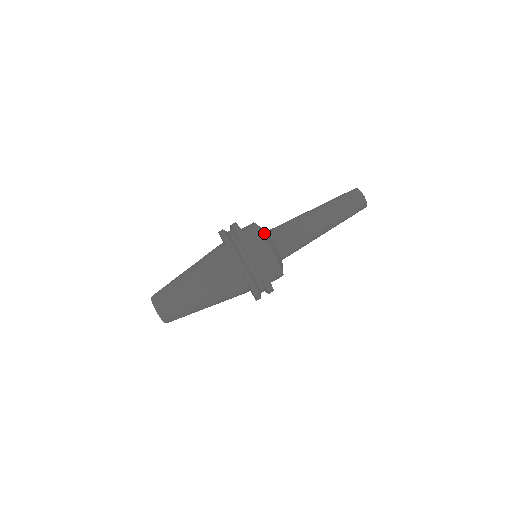
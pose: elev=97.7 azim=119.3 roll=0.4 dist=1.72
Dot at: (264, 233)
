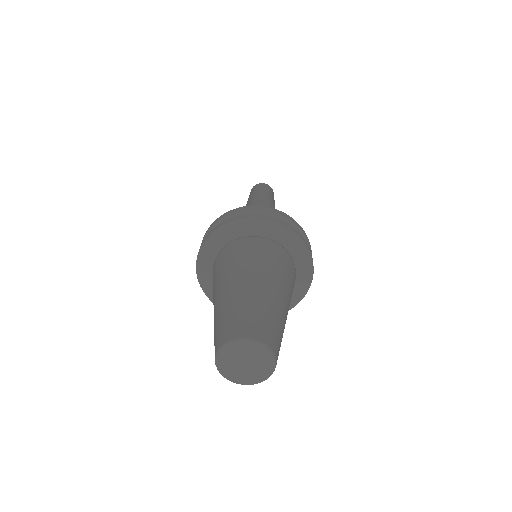
Dot at: occluded
